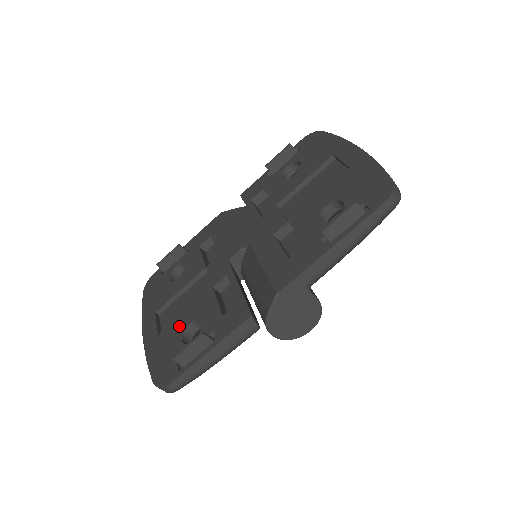
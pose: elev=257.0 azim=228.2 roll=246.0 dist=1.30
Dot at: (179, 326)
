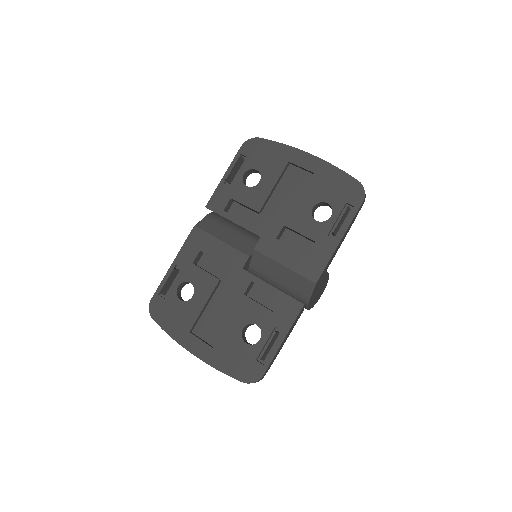
Dot at: (232, 334)
